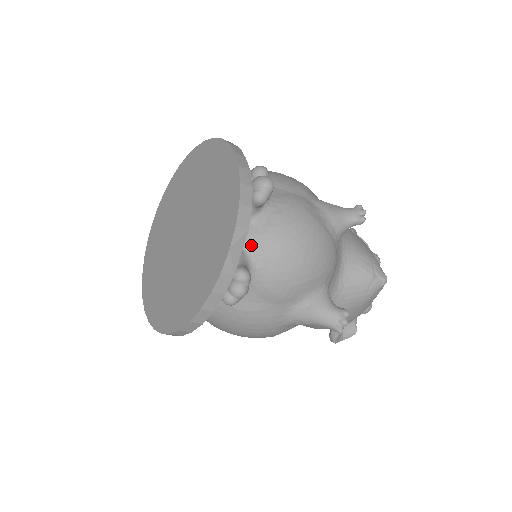
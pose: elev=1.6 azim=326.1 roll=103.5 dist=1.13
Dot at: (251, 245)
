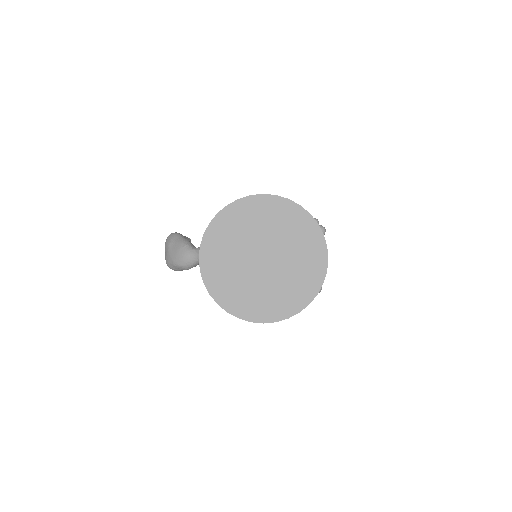
Dot at: occluded
